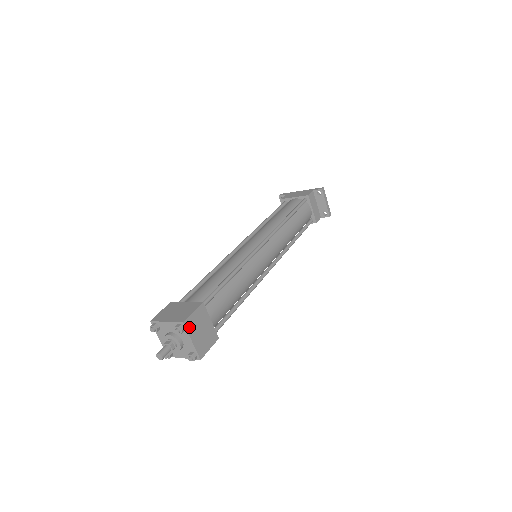
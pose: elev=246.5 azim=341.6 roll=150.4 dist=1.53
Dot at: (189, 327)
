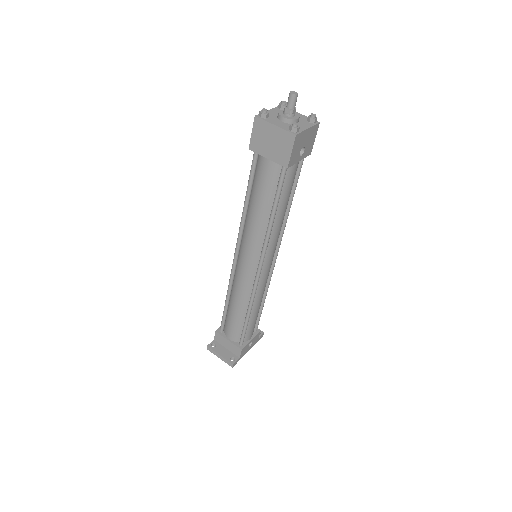
Dot at: occluded
